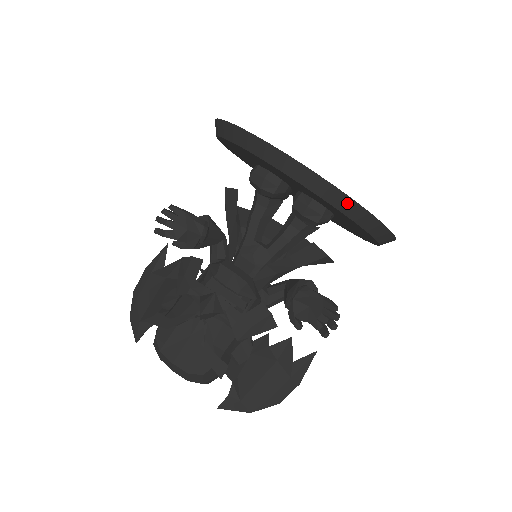
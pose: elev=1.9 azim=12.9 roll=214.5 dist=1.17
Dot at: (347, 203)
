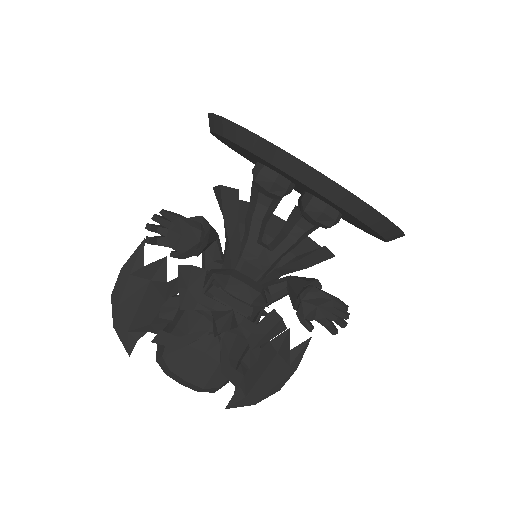
Dot at: (379, 220)
